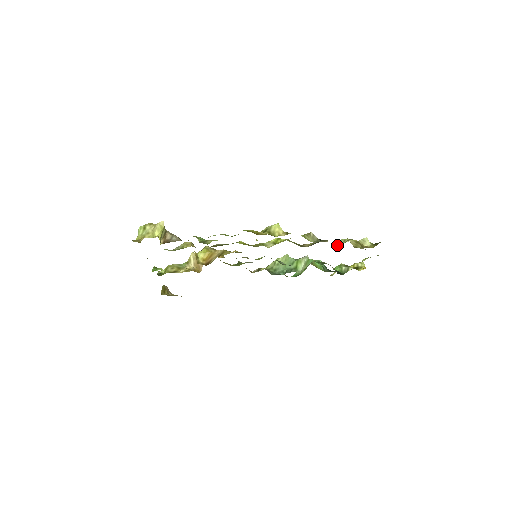
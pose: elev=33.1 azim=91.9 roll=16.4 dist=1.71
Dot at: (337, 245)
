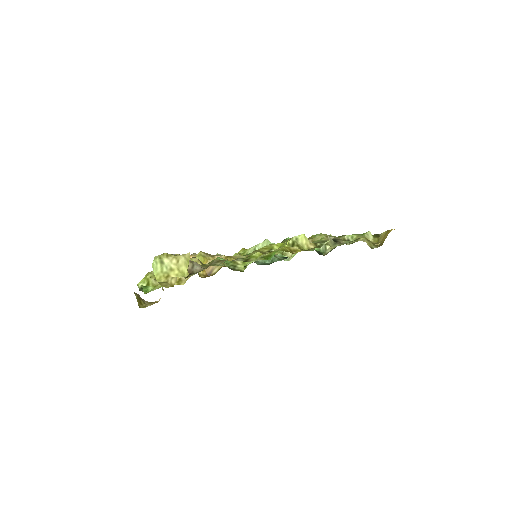
Dot at: occluded
